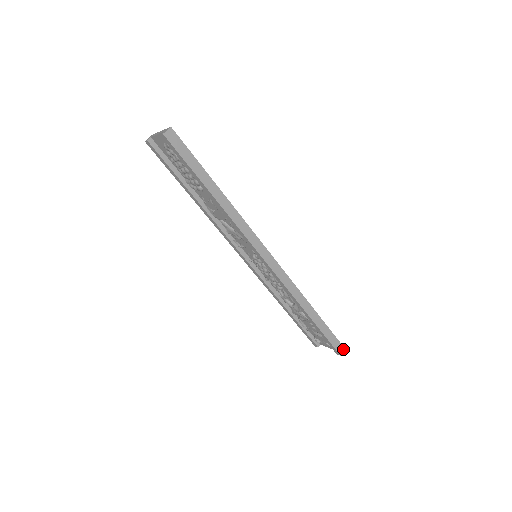
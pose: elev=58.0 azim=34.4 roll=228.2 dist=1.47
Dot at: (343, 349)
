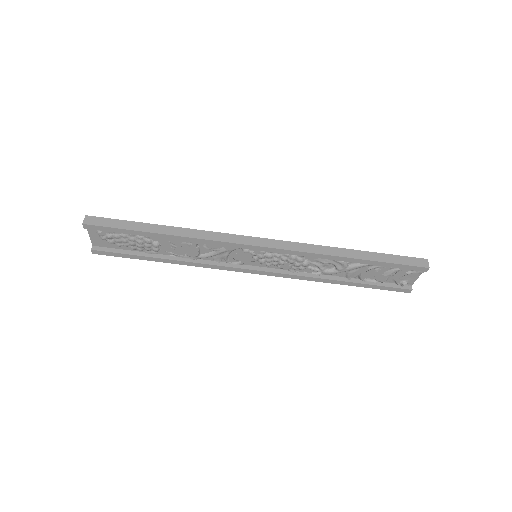
Dot at: (425, 261)
